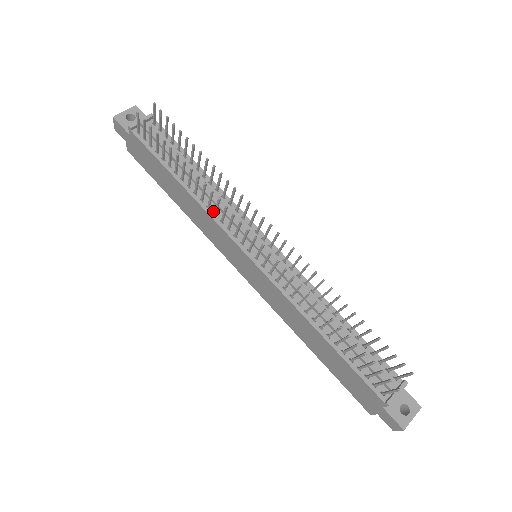
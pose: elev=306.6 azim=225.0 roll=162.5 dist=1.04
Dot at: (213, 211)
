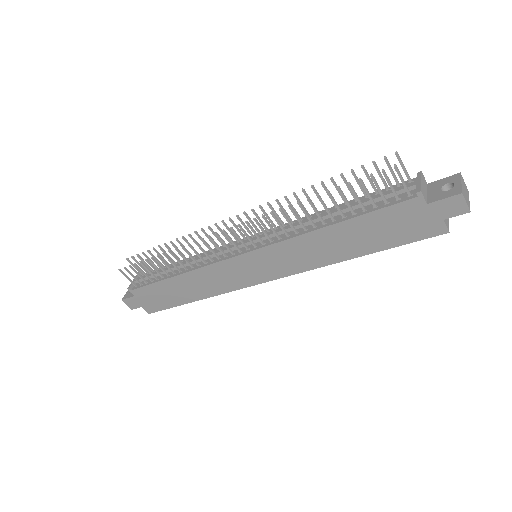
Dot at: (203, 264)
